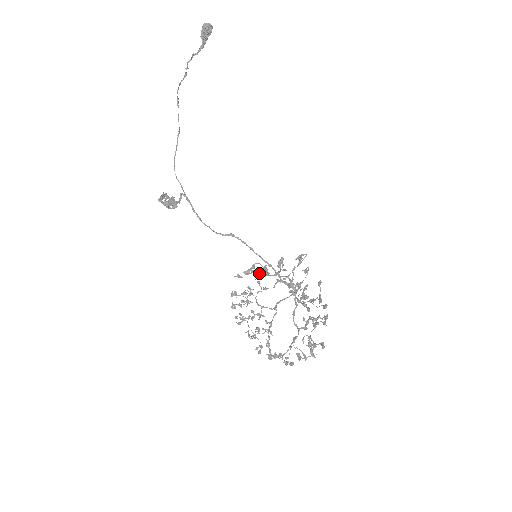
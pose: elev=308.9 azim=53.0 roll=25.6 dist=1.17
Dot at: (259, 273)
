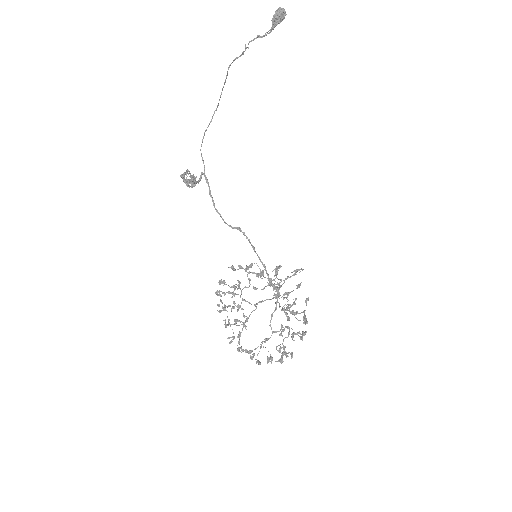
Dot at: (254, 272)
